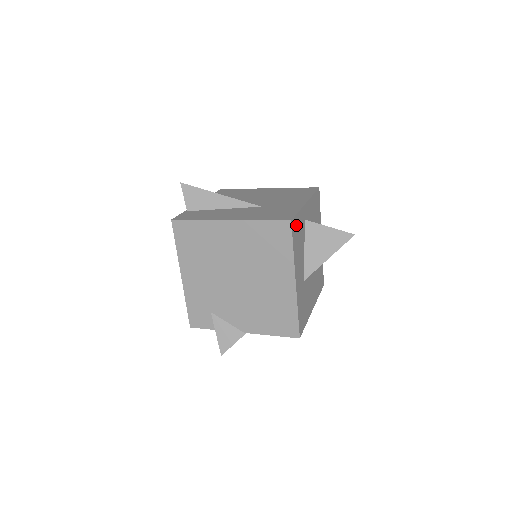
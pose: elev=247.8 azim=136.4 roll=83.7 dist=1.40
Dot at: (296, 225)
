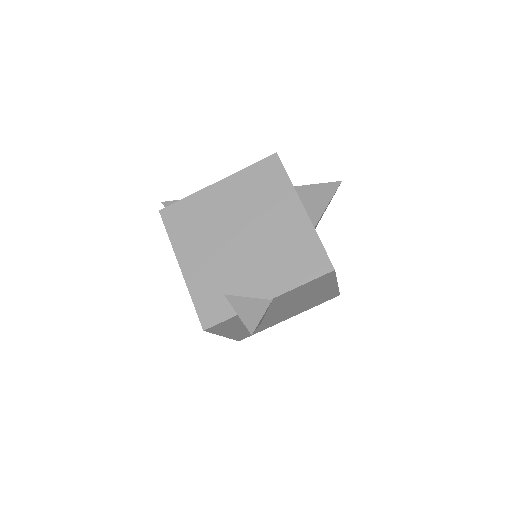
Dot at: occluded
